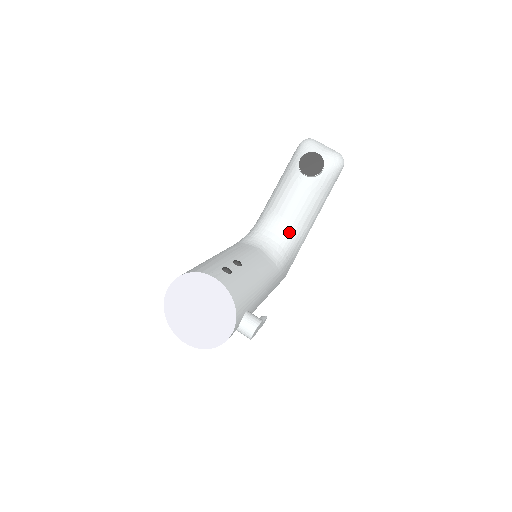
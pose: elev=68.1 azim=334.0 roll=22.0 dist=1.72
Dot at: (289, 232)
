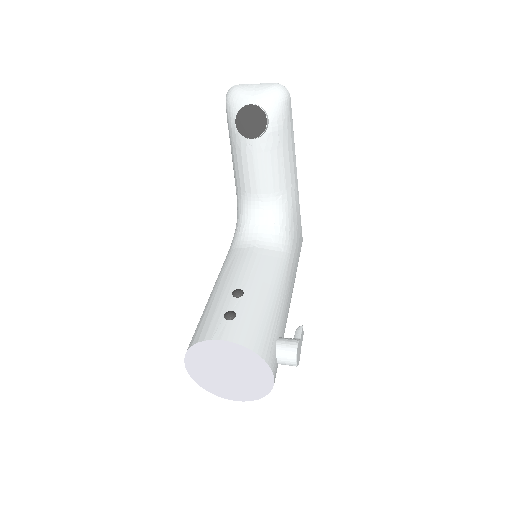
Dot at: (275, 205)
